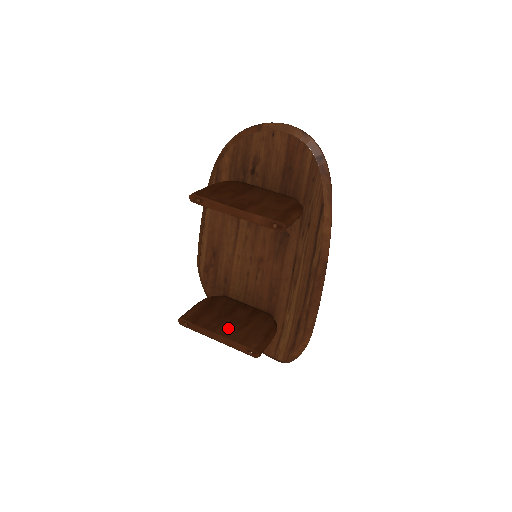
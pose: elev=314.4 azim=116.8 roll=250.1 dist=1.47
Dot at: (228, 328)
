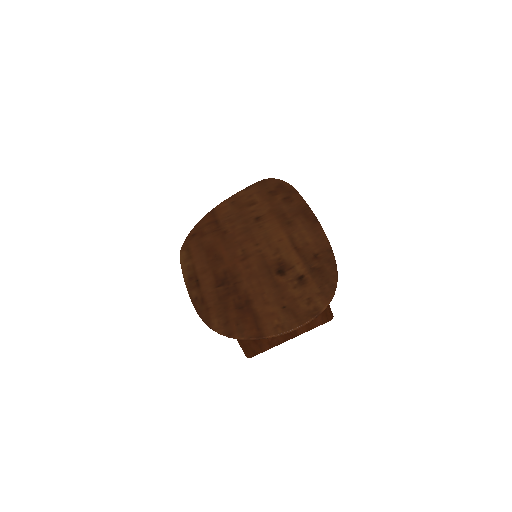
Dot at: occluded
